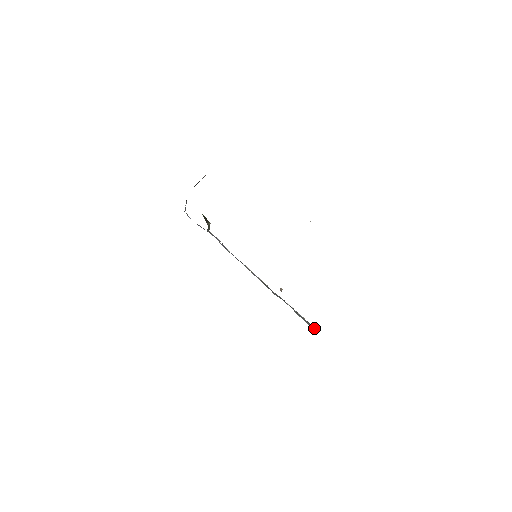
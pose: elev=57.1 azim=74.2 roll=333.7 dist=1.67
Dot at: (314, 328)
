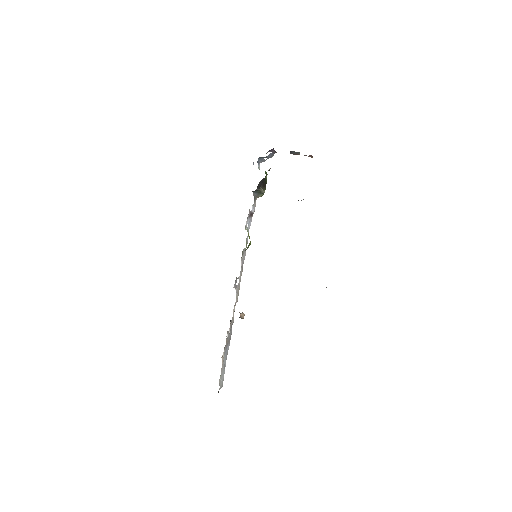
Dot at: (221, 382)
